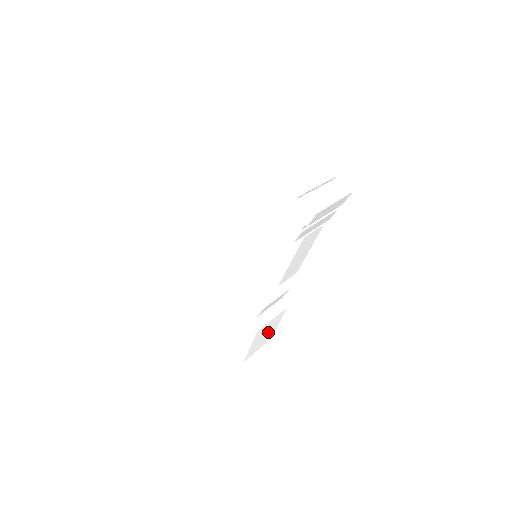
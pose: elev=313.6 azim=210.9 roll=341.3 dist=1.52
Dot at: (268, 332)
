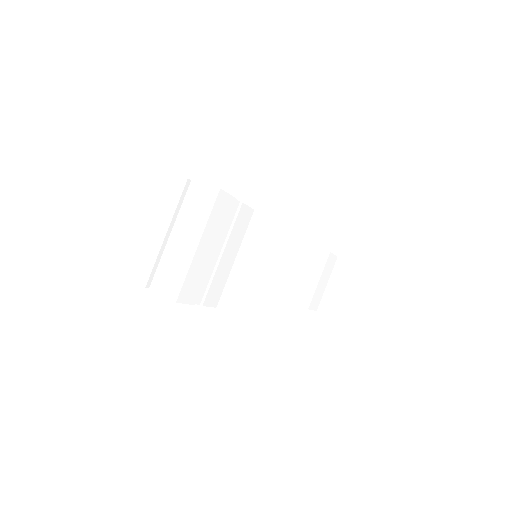
Dot at: (358, 293)
